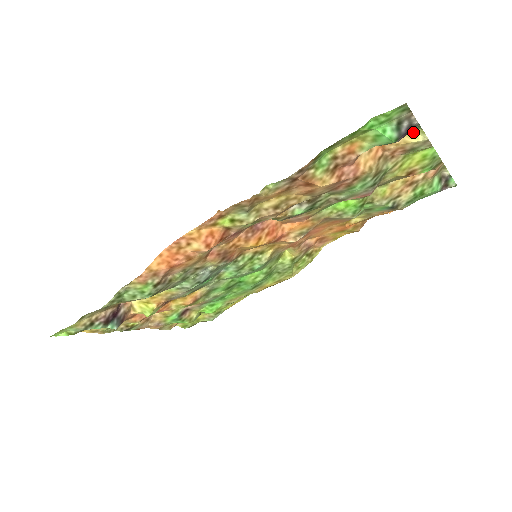
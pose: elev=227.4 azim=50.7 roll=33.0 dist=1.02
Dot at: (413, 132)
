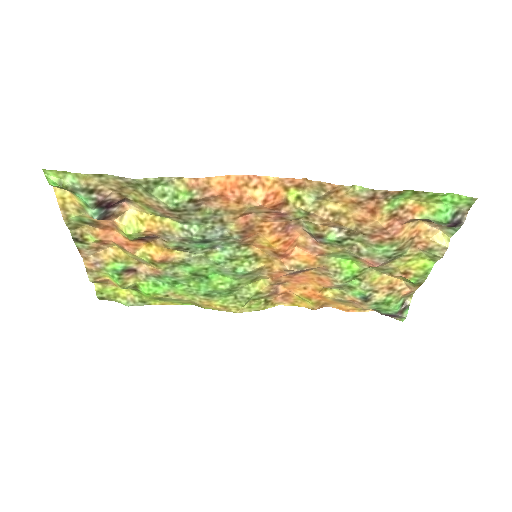
Dot at: (442, 236)
